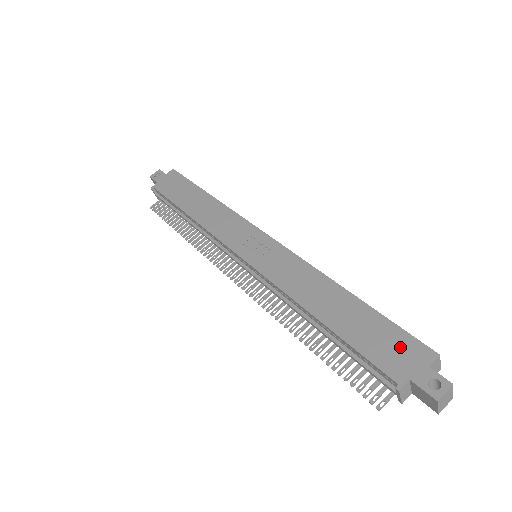
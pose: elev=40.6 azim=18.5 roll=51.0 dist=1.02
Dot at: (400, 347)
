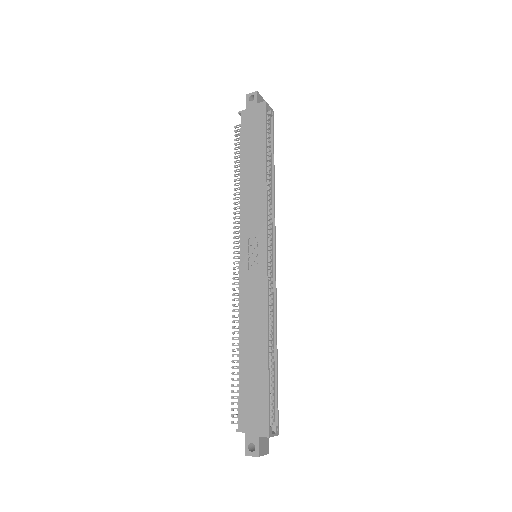
Dot at: (257, 412)
